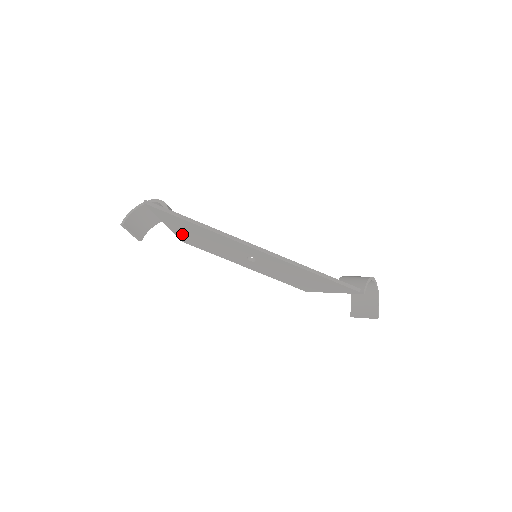
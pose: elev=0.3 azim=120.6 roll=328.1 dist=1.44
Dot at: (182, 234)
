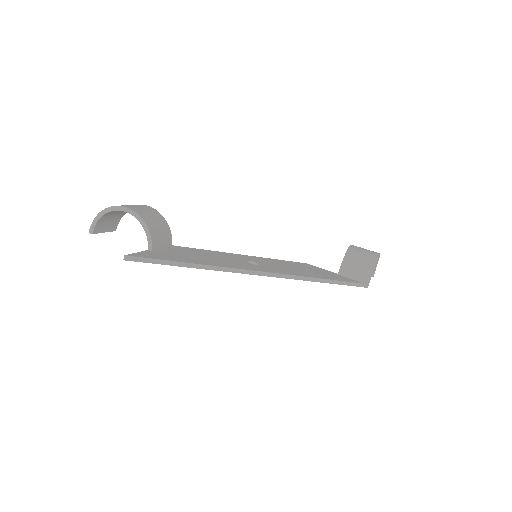
Dot at: occluded
